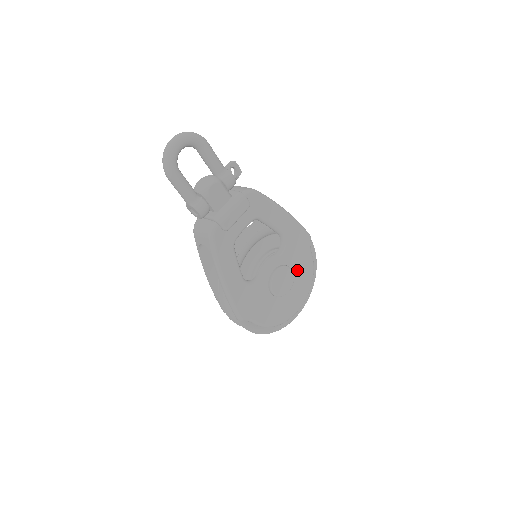
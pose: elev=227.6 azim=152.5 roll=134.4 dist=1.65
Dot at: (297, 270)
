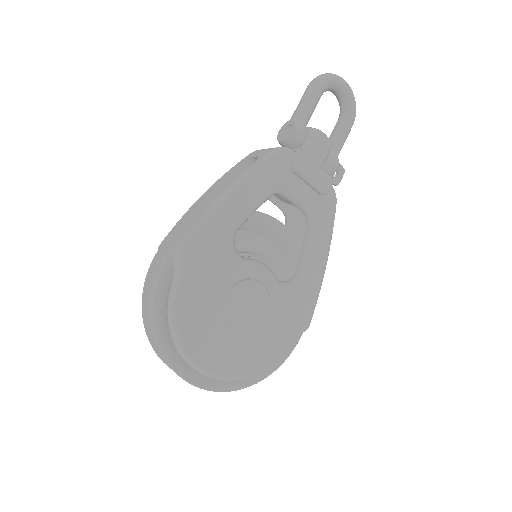
Dot at: (265, 330)
